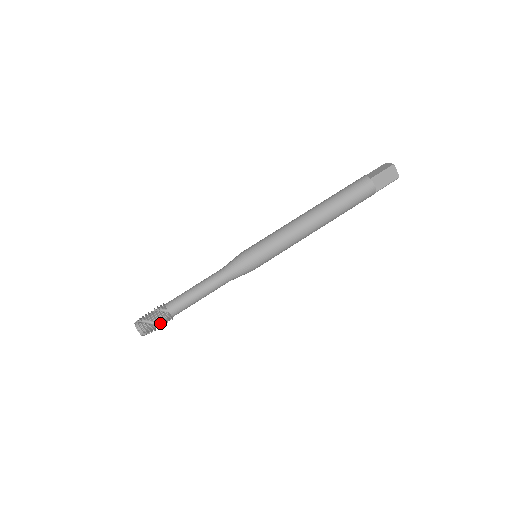
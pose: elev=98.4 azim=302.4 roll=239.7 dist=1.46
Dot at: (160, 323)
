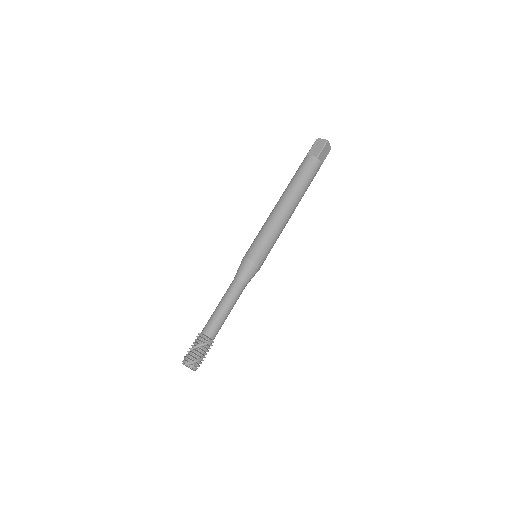
Dot at: (200, 347)
